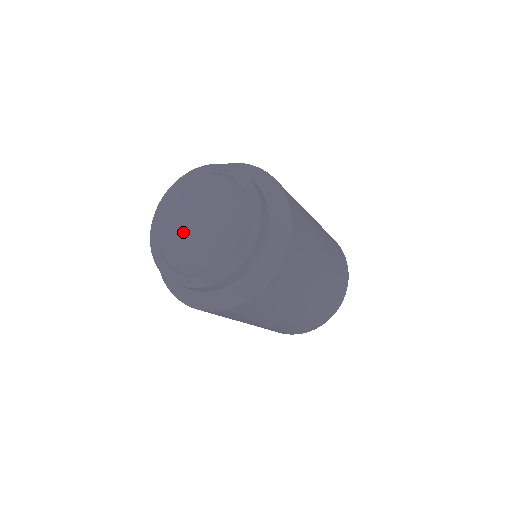
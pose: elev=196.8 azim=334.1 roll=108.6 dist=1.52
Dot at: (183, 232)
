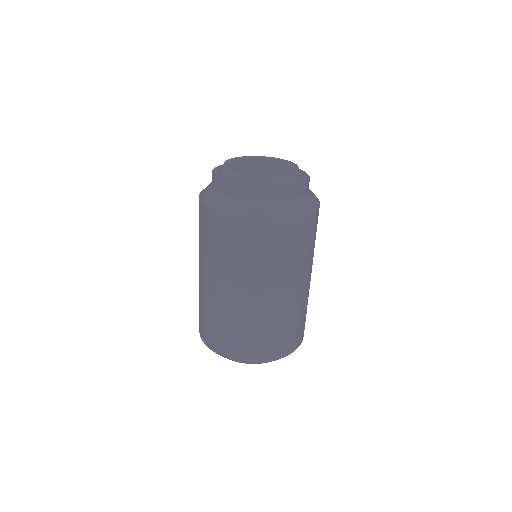
Dot at: (248, 164)
